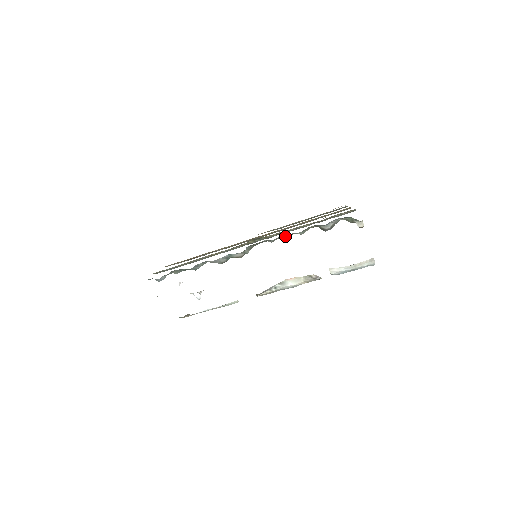
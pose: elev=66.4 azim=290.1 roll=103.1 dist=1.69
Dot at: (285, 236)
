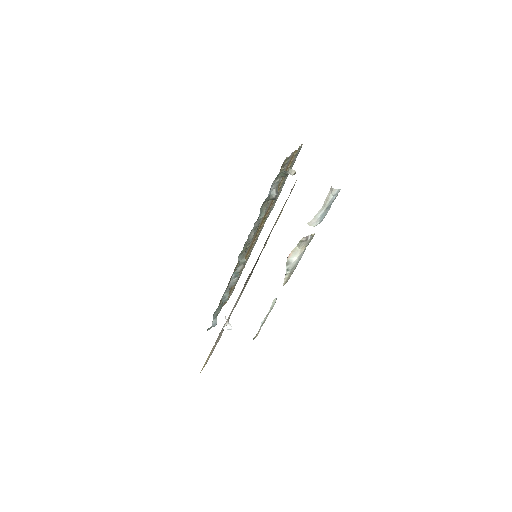
Dot at: (256, 227)
